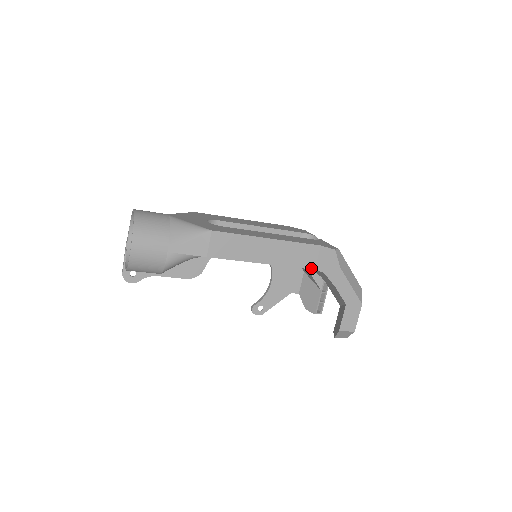
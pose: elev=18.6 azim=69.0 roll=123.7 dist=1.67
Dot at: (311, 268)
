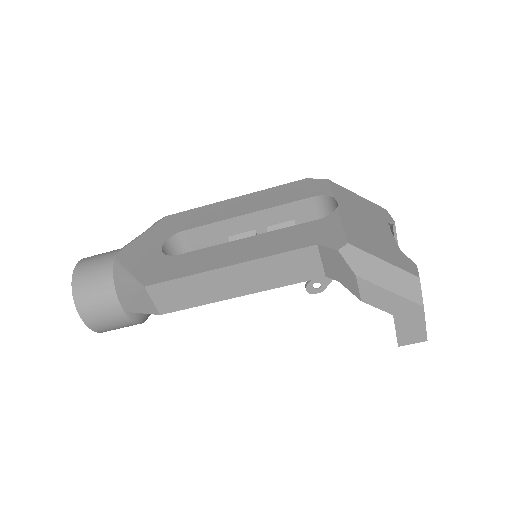
Dot at: (318, 277)
